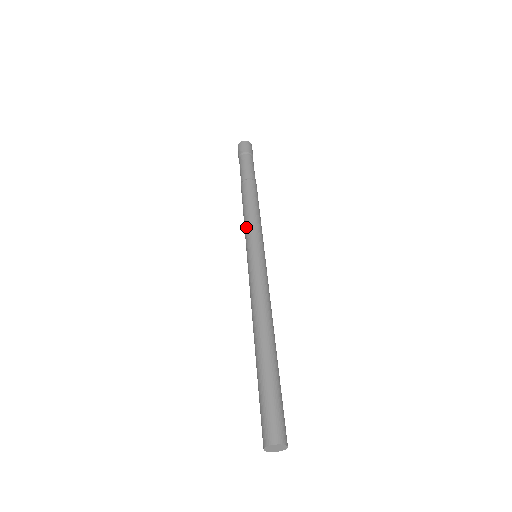
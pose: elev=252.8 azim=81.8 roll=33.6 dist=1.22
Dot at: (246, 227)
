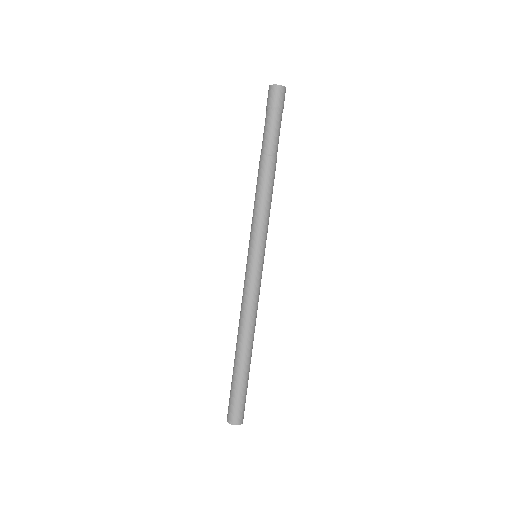
Dot at: (254, 223)
